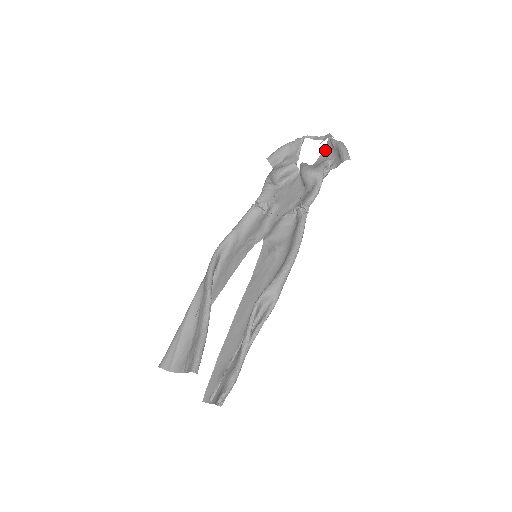
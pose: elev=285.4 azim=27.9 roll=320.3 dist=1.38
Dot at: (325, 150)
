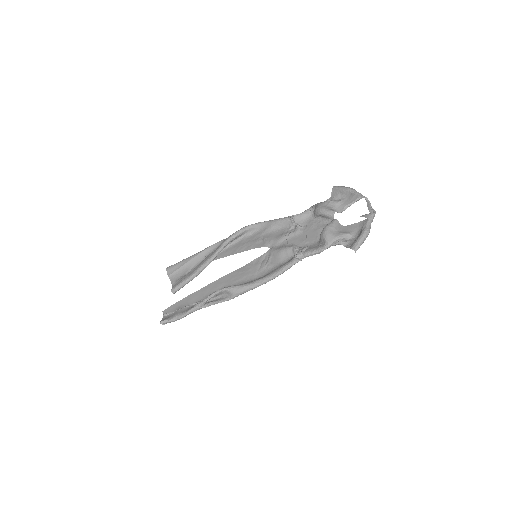
Dot at: (359, 223)
